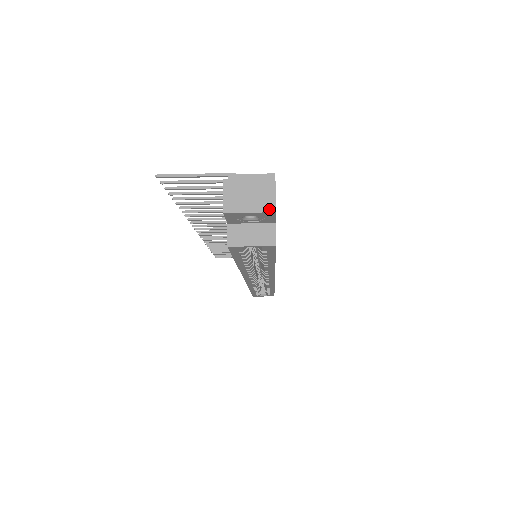
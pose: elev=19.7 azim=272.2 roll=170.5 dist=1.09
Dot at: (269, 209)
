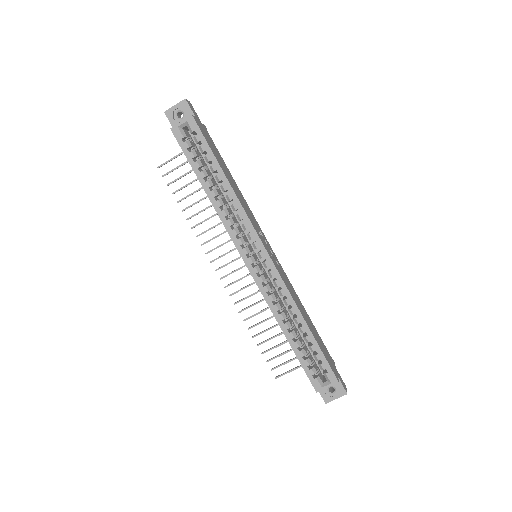
Dot at: (183, 100)
